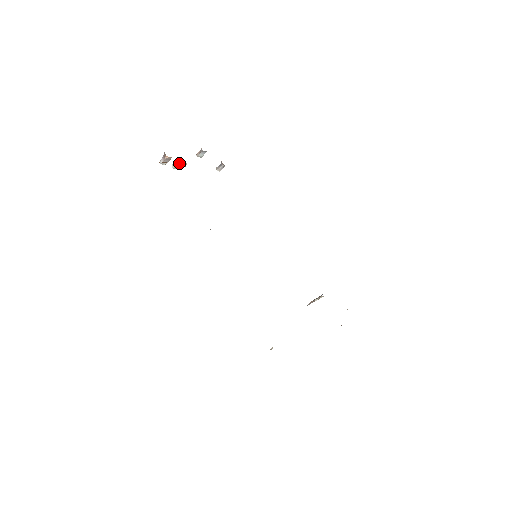
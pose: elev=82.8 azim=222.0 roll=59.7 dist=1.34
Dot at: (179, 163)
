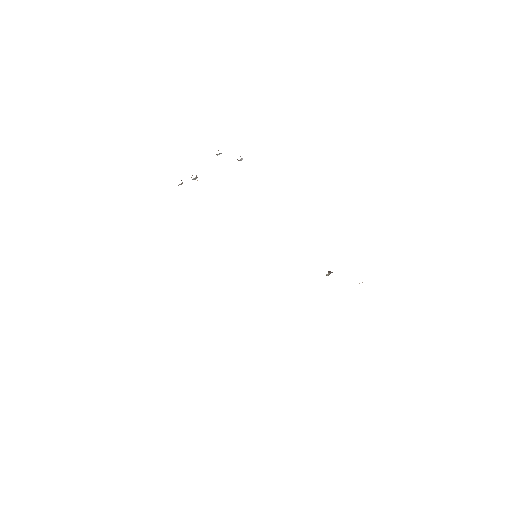
Dot at: (193, 179)
